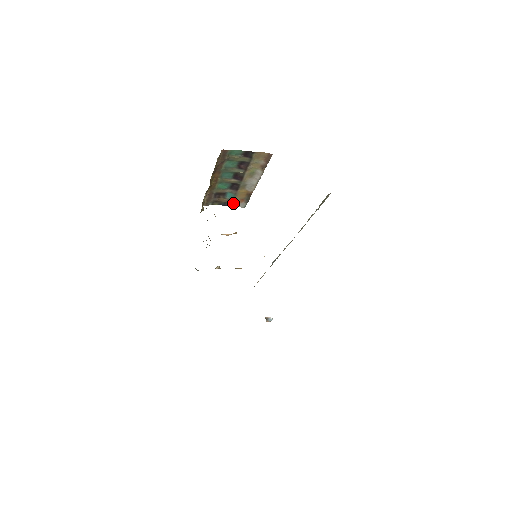
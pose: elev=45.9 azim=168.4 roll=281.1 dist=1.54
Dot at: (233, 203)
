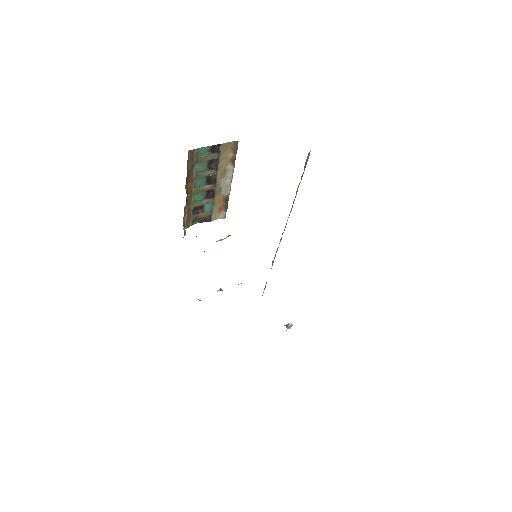
Dot at: (213, 216)
